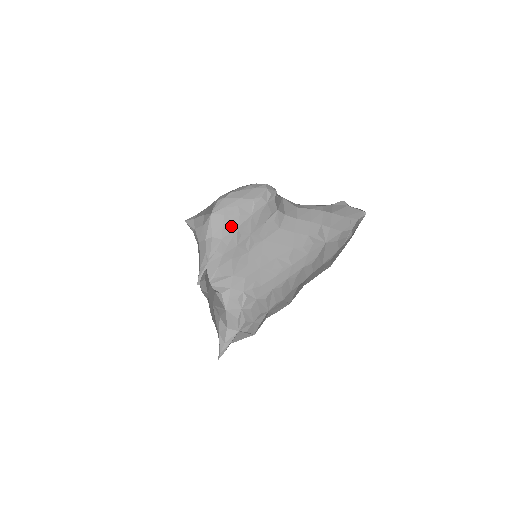
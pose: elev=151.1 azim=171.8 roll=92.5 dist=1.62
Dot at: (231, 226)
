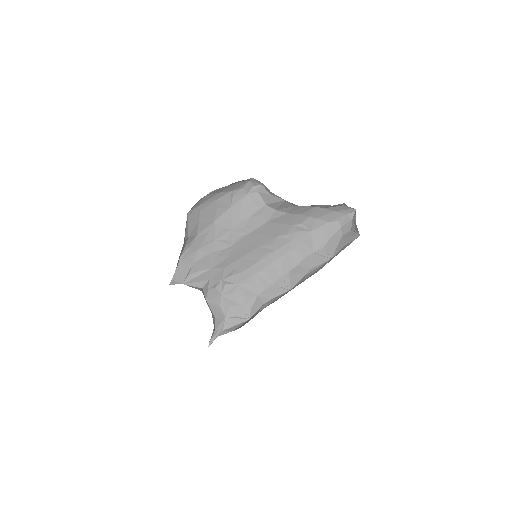
Dot at: (208, 221)
